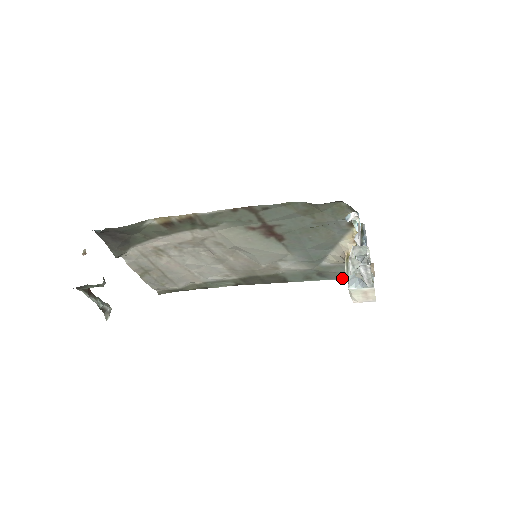
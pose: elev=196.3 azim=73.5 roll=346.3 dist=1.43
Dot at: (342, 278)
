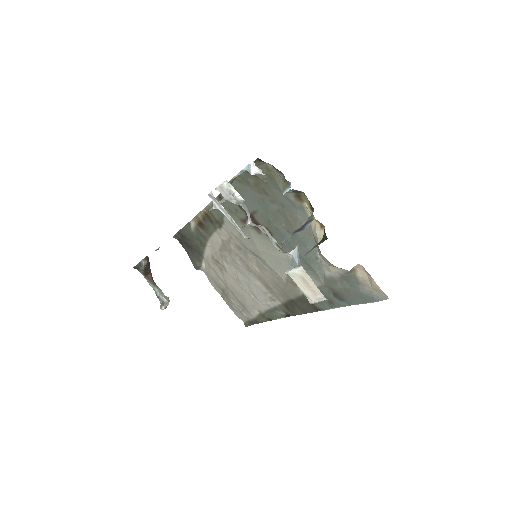
Dot at: (358, 301)
